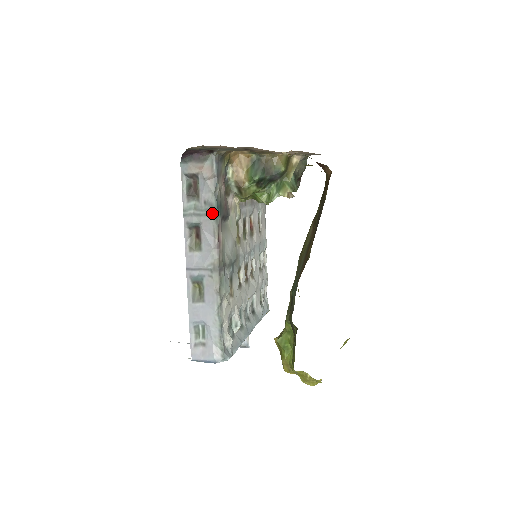
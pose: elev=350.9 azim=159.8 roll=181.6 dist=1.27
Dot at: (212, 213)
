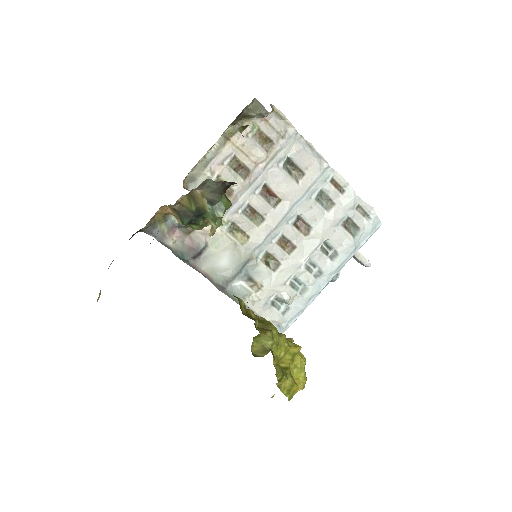
Dot at: (183, 261)
